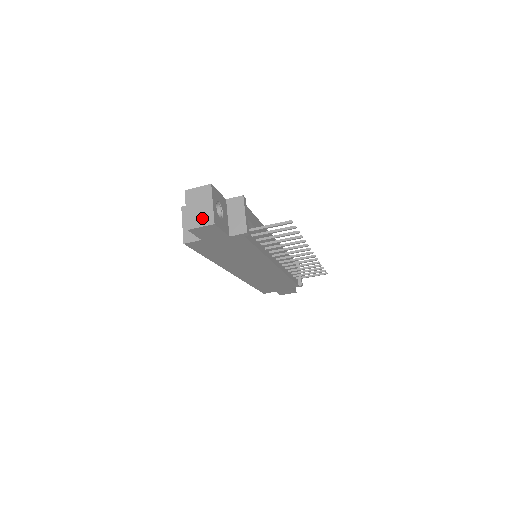
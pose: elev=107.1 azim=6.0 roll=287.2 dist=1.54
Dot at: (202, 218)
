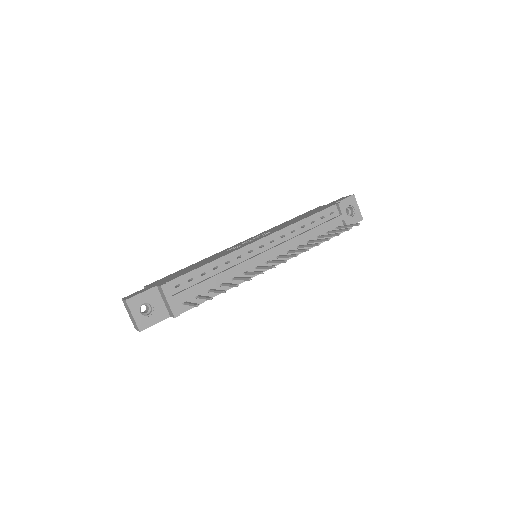
Dot at: (135, 324)
